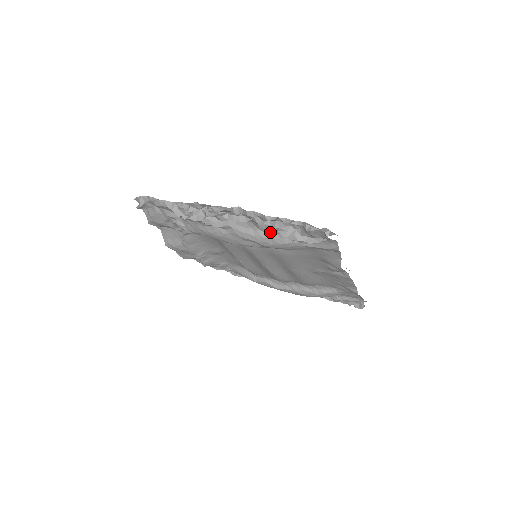
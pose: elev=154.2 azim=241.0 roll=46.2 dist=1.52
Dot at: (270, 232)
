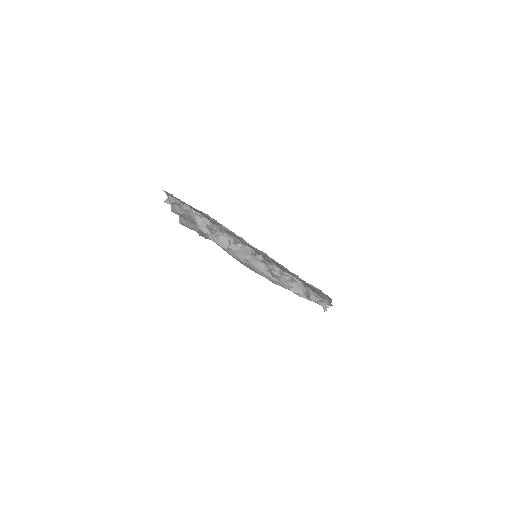
Dot at: occluded
